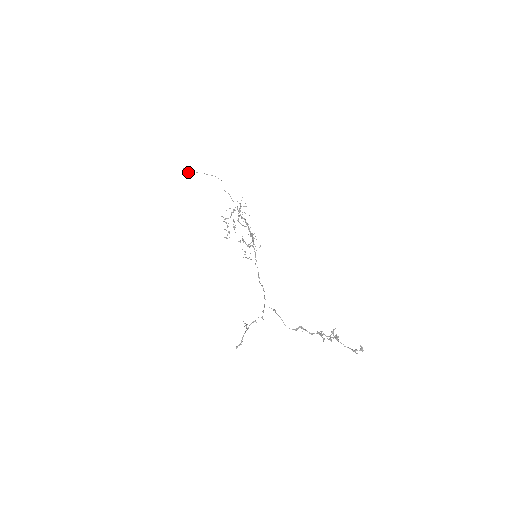
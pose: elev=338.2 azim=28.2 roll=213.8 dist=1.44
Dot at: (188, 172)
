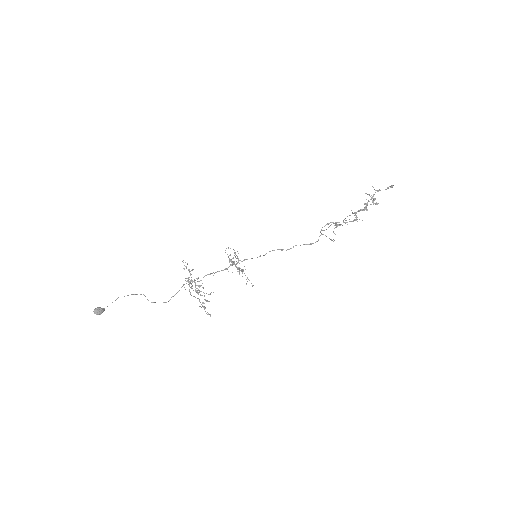
Dot at: (102, 310)
